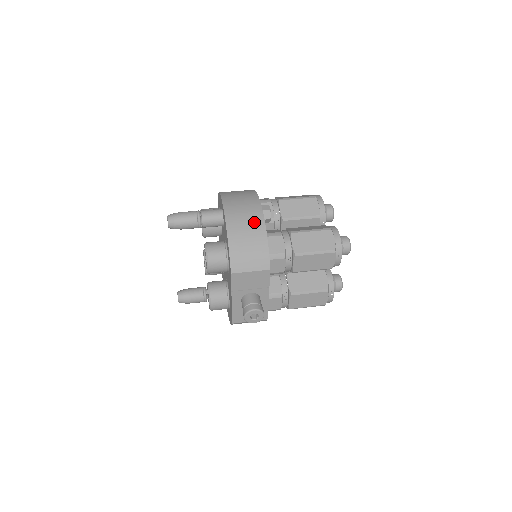
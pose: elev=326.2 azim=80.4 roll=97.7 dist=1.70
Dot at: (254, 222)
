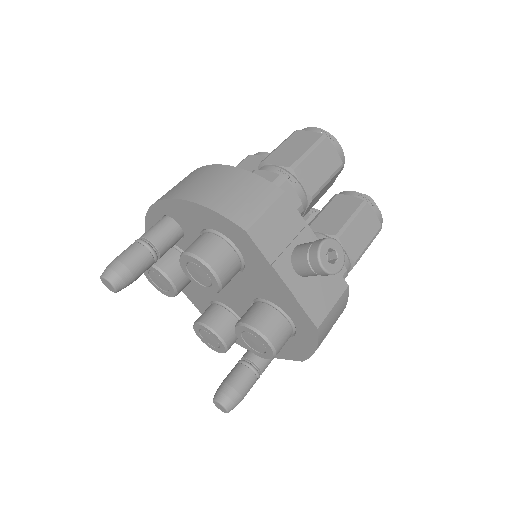
Dot at: (210, 173)
